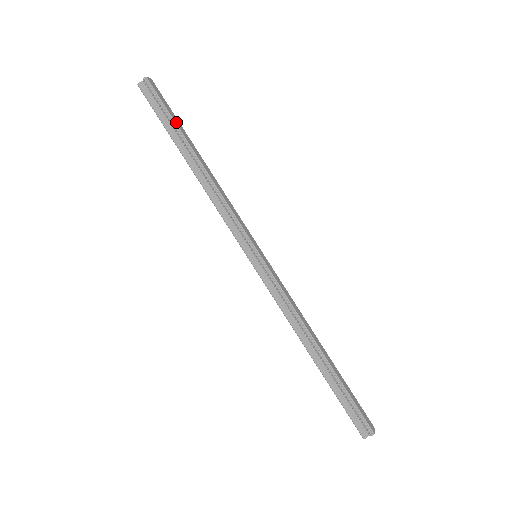
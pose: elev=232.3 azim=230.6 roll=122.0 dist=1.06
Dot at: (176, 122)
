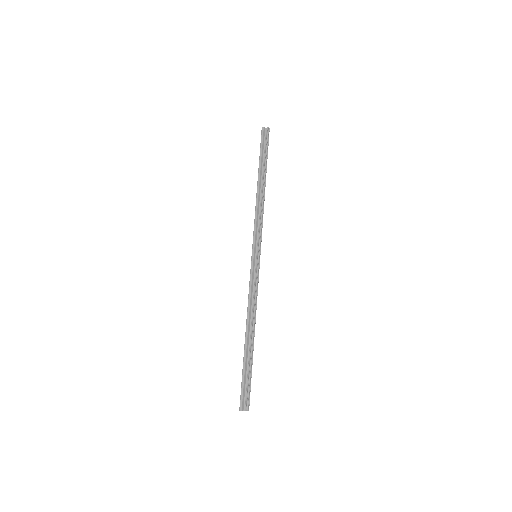
Dot at: occluded
